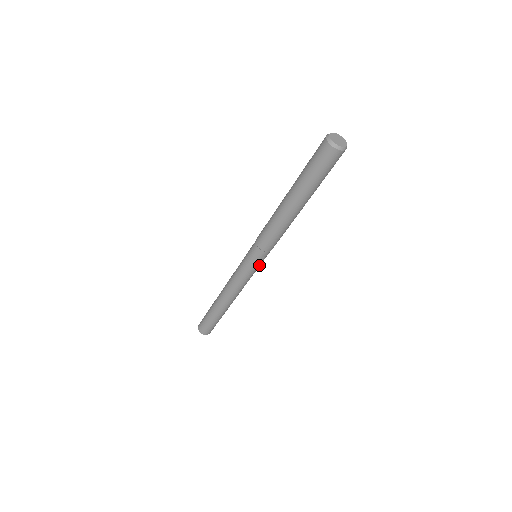
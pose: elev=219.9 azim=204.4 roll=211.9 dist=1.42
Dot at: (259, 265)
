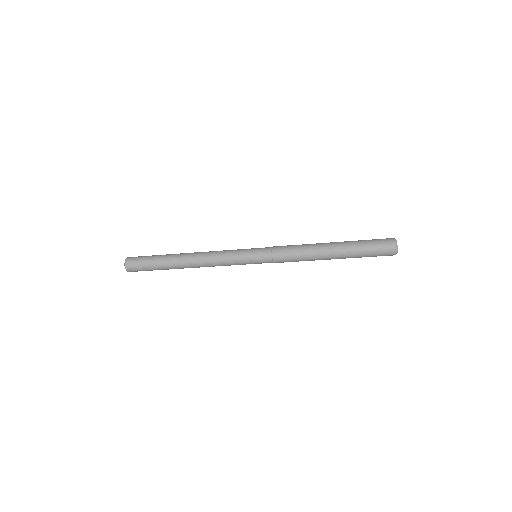
Dot at: occluded
